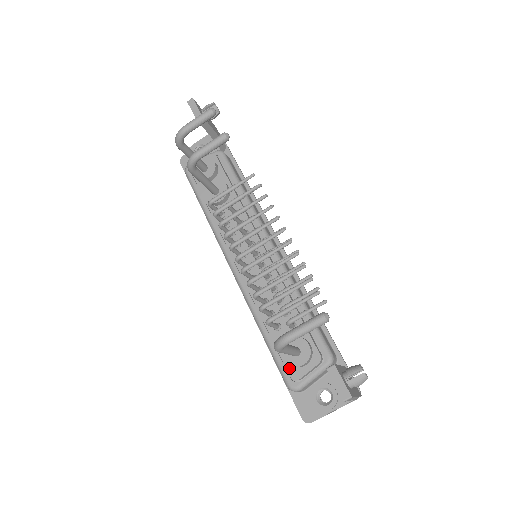
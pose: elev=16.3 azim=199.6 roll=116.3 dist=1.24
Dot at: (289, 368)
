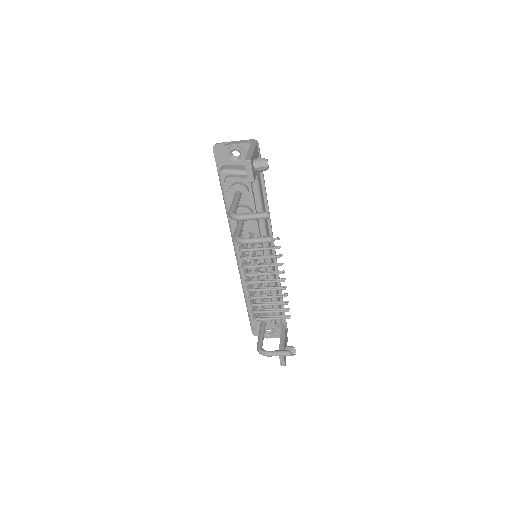
Dot at: occluded
